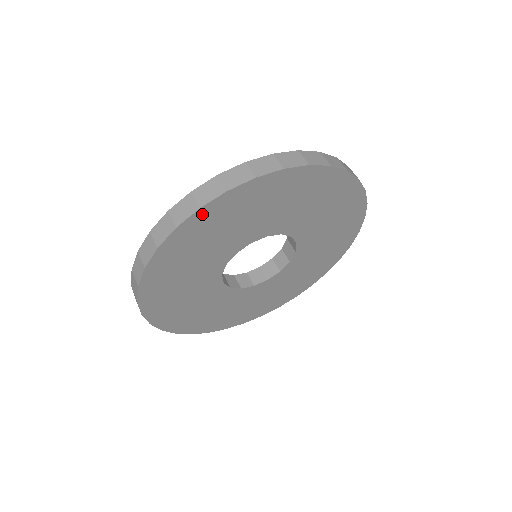
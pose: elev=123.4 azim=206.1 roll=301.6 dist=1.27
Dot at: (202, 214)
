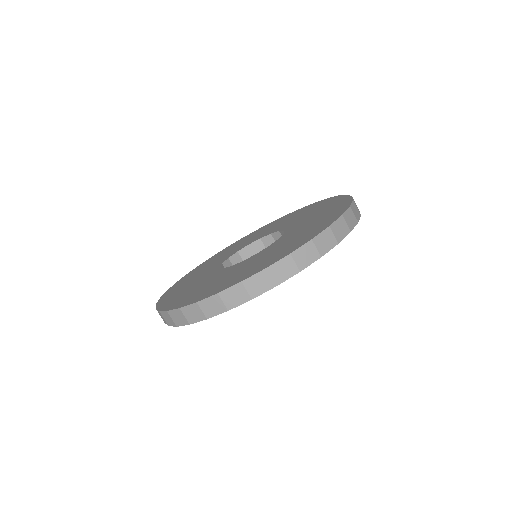
Dot at: occluded
